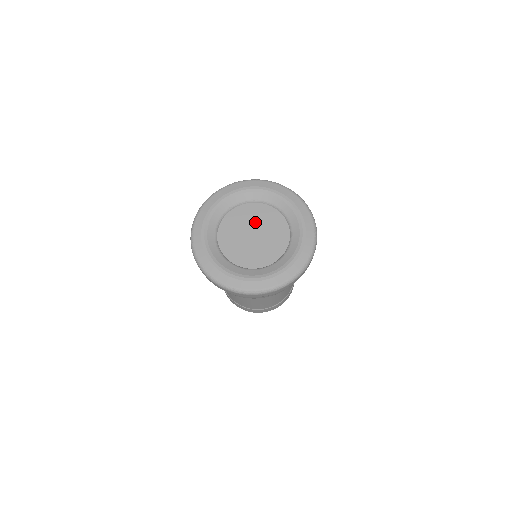
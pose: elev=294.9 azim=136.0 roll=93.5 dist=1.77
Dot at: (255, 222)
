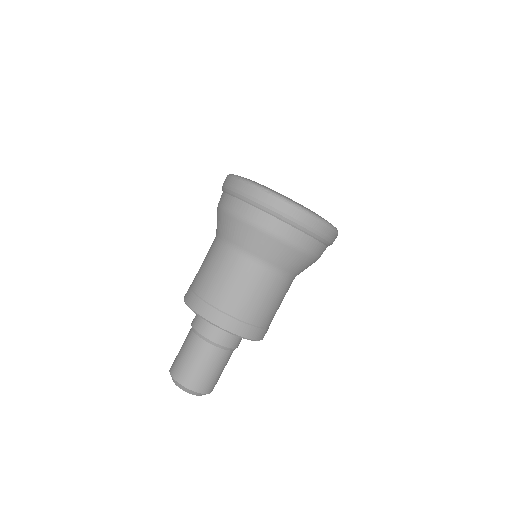
Dot at: occluded
